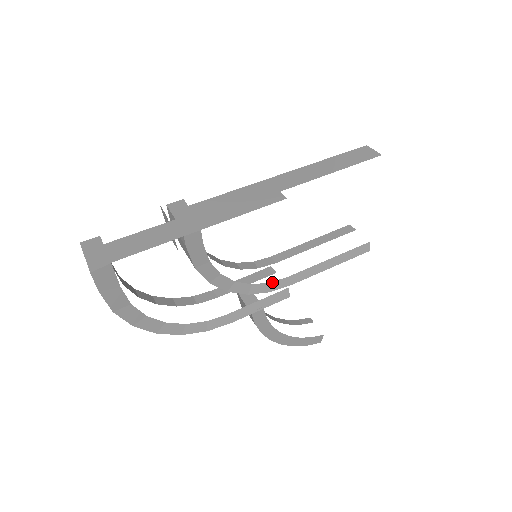
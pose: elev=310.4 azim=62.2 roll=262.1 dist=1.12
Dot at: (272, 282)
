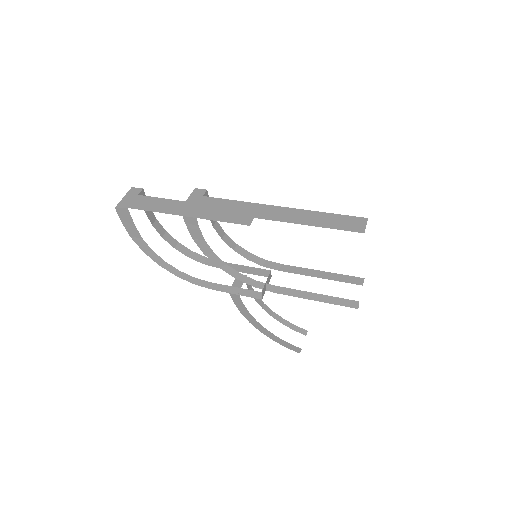
Dot at: (259, 281)
